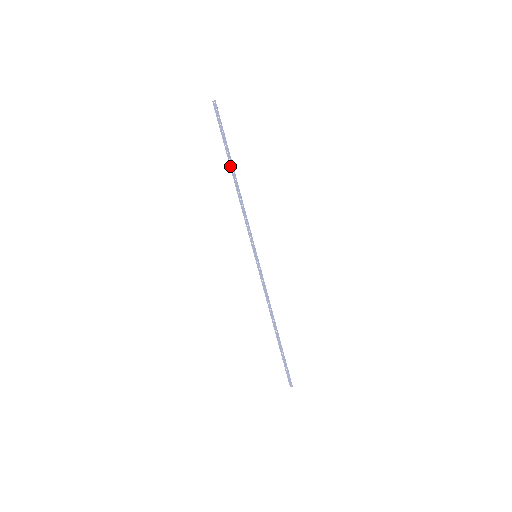
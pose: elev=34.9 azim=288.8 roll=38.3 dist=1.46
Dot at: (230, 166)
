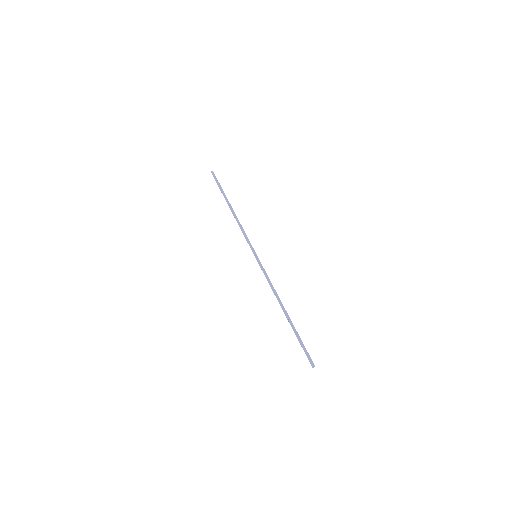
Dot at: (227, 203)
